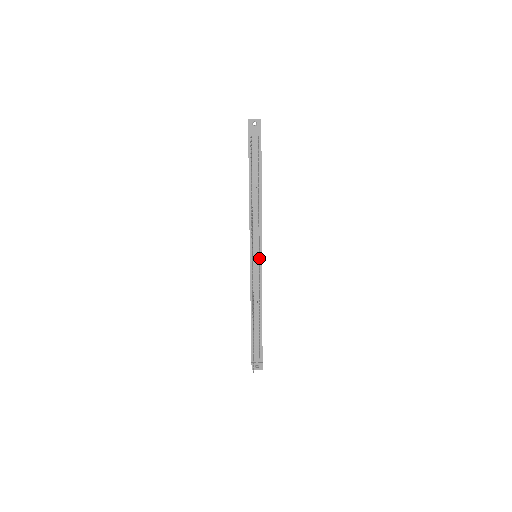
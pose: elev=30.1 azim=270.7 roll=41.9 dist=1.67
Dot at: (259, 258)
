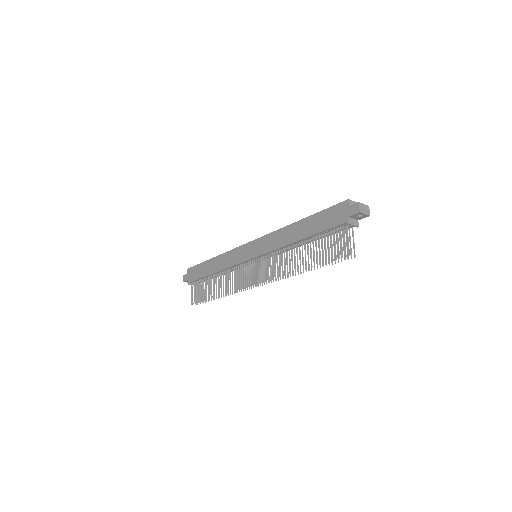
Dot at: occluded
